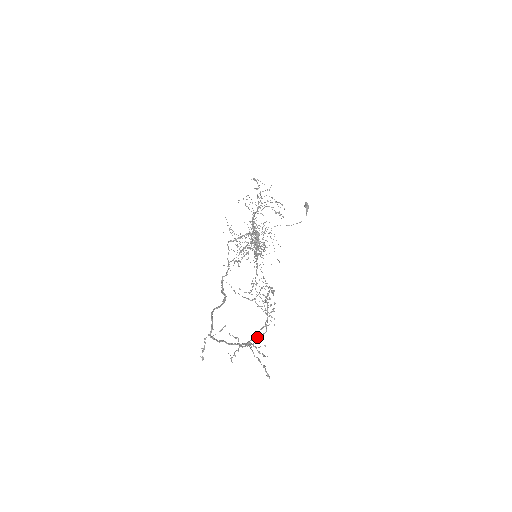
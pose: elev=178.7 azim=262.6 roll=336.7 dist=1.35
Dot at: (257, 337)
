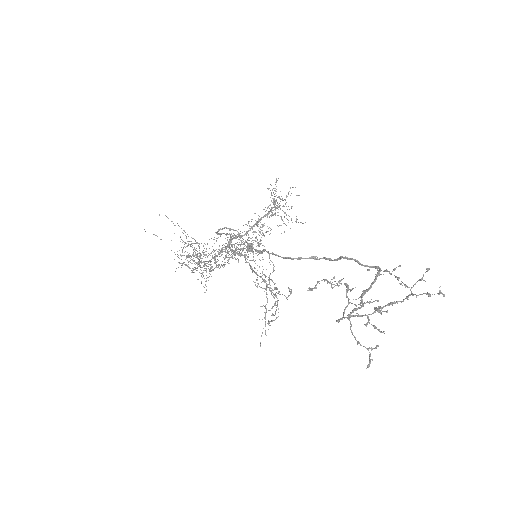
Dot at: (338, 320)
